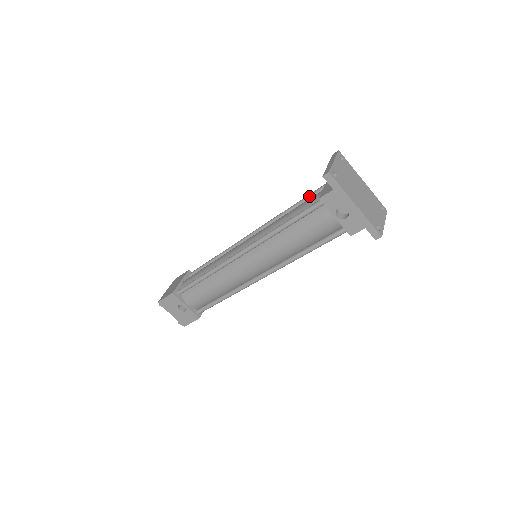
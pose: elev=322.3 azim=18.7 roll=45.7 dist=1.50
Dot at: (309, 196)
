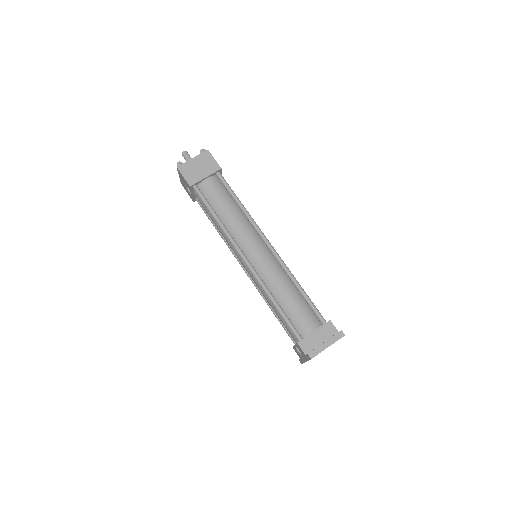
Dot at: (310, 305)
